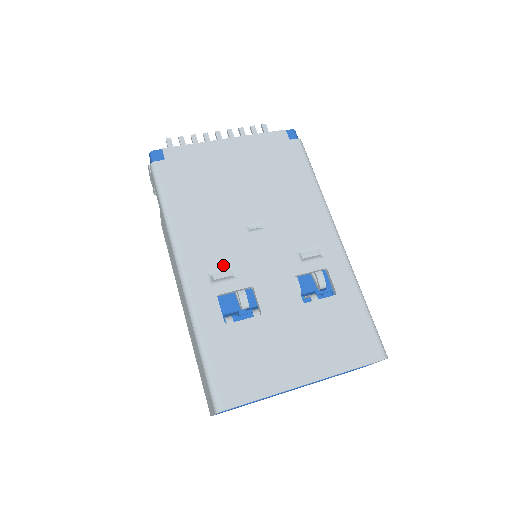
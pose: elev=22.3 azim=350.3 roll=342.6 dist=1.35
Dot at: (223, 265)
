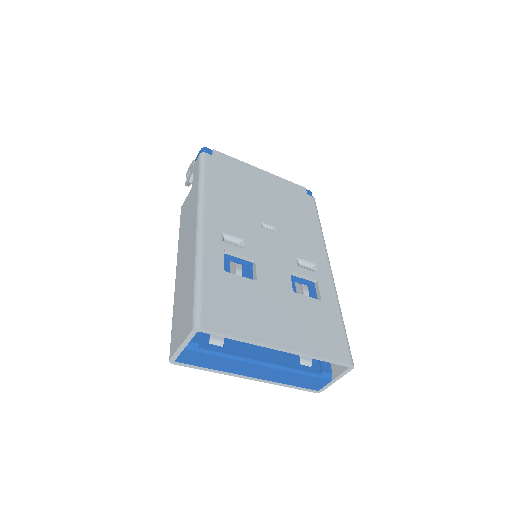
Dot at: (236, 234)
